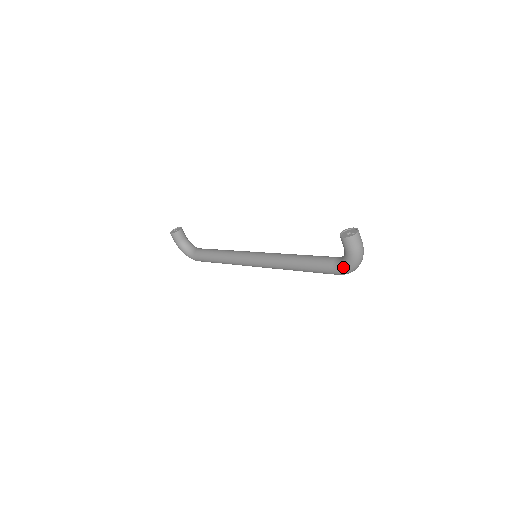
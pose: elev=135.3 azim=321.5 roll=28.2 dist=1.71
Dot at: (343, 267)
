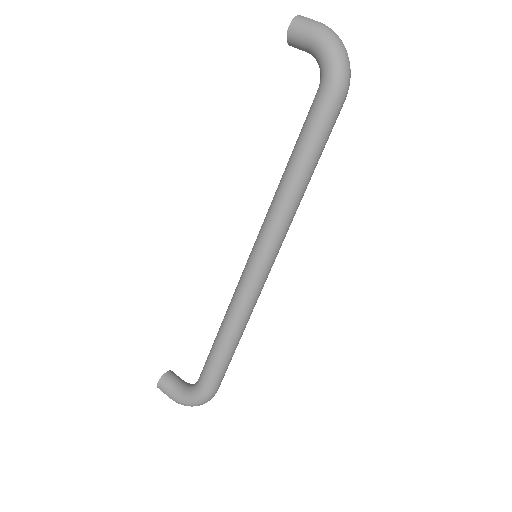
Dot at: (327, 66)
